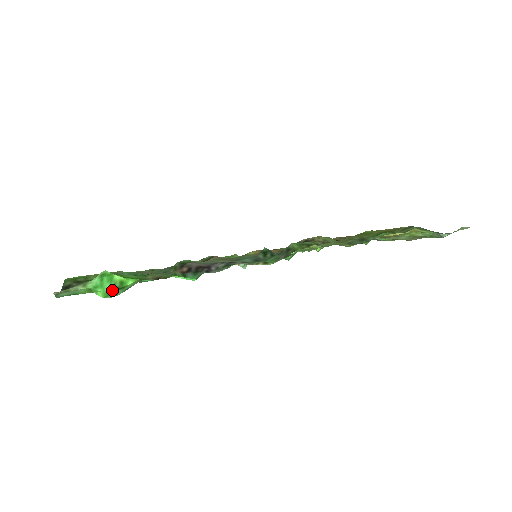
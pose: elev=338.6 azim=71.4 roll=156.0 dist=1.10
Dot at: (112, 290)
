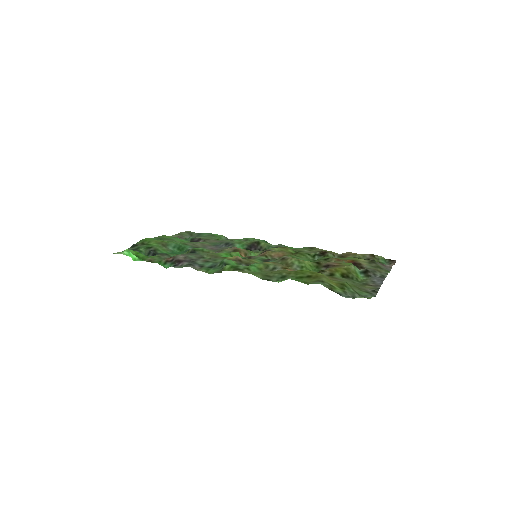
Dot at: (138, 258)
